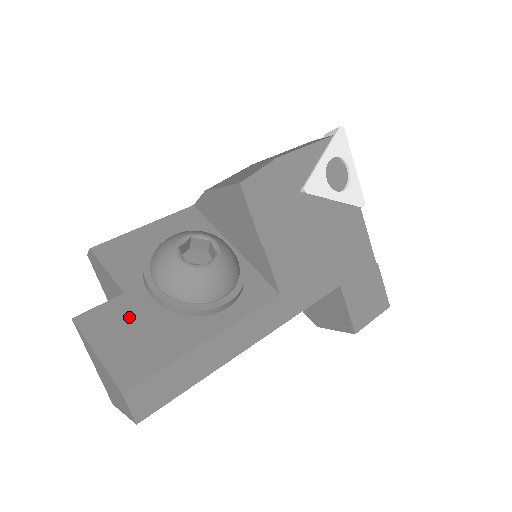
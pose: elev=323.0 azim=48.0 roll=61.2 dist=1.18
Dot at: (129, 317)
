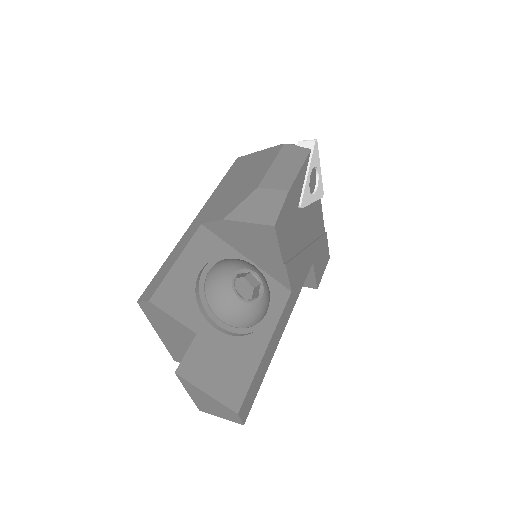
Dot at: (211, 353)
